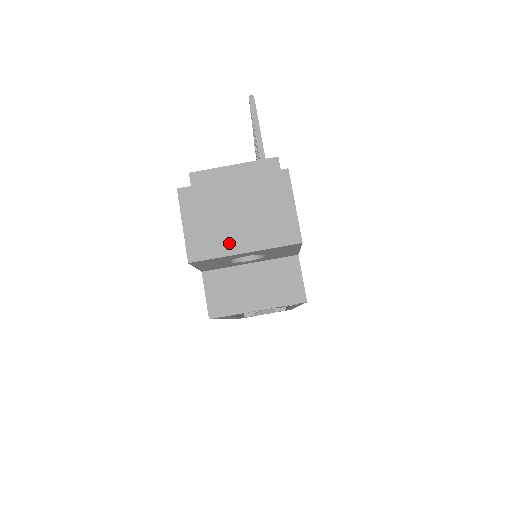
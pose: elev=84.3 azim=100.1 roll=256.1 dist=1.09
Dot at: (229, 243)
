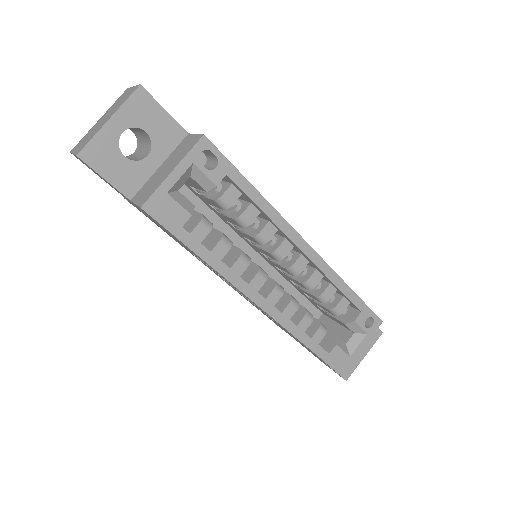
Dot at: (99, 128)
